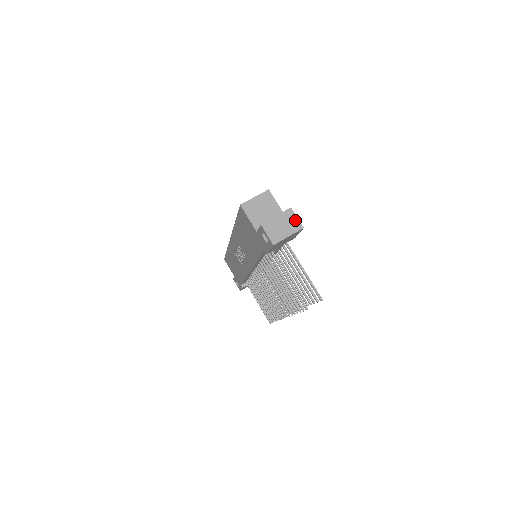
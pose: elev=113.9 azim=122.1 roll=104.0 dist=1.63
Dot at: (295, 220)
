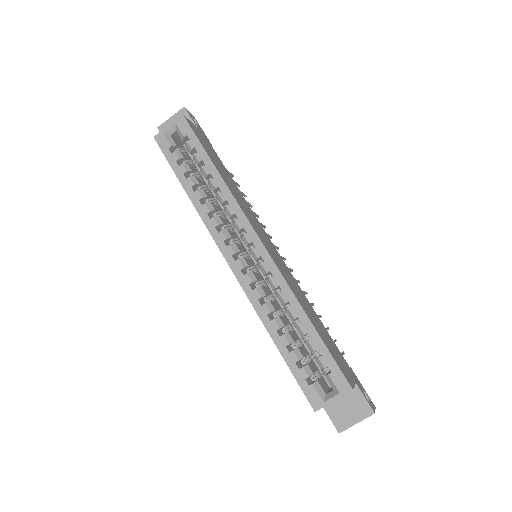
Dot at: occluded
